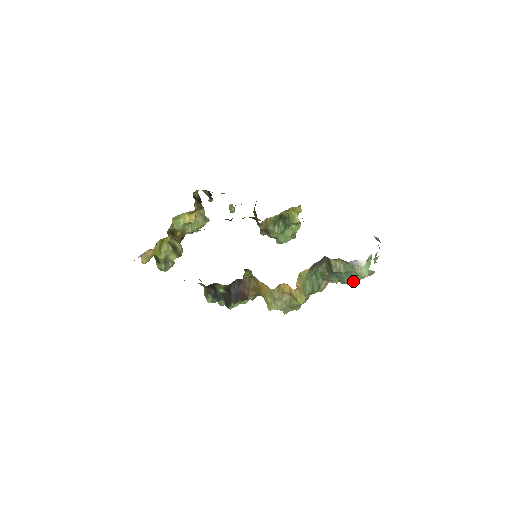
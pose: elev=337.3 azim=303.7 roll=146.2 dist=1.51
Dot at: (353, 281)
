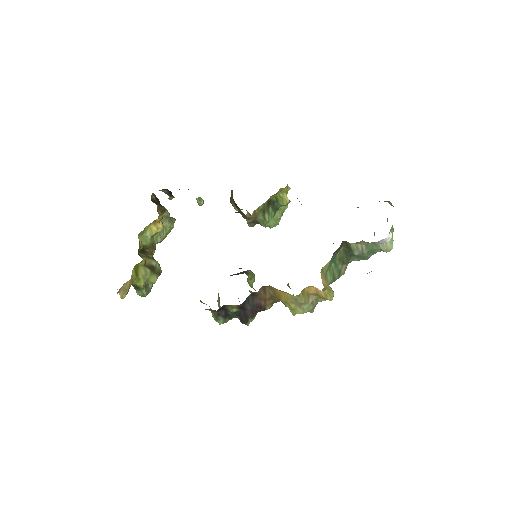
Dot at: occluded
